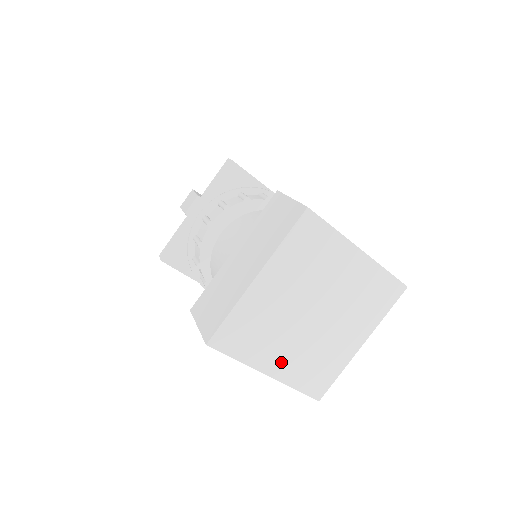
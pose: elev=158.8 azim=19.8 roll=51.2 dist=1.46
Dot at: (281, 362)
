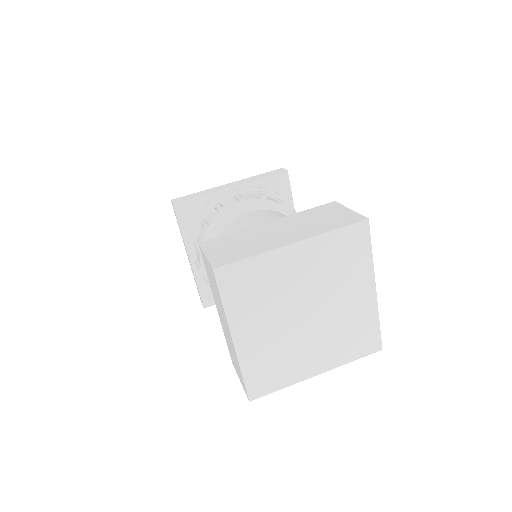
Dot at: (319, 359)
